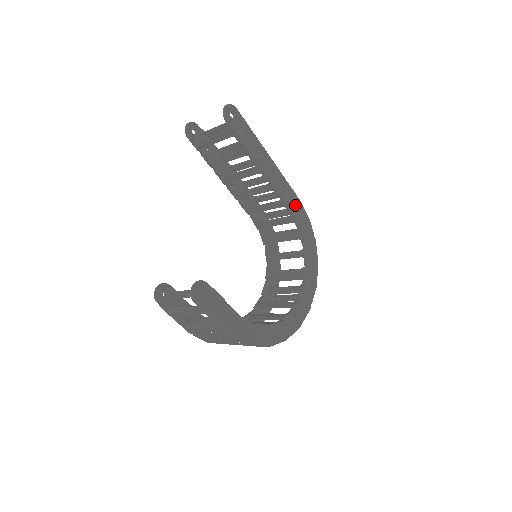
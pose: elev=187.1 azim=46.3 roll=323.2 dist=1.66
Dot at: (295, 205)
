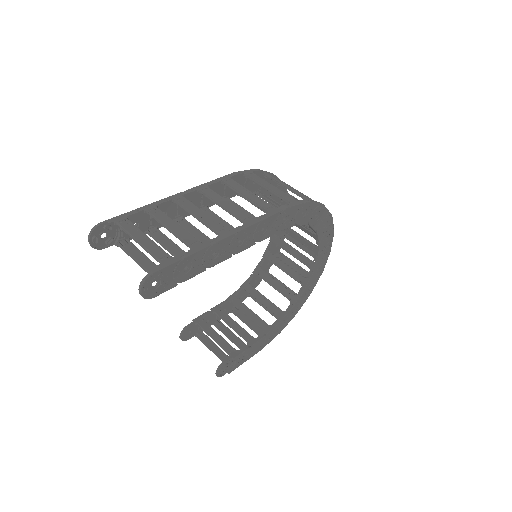
Dot at: (285, 217)
